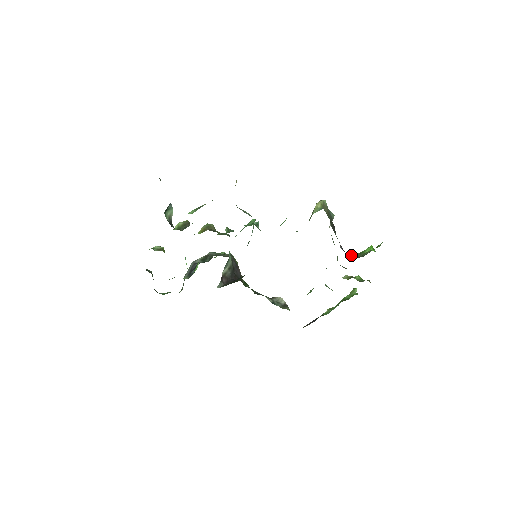
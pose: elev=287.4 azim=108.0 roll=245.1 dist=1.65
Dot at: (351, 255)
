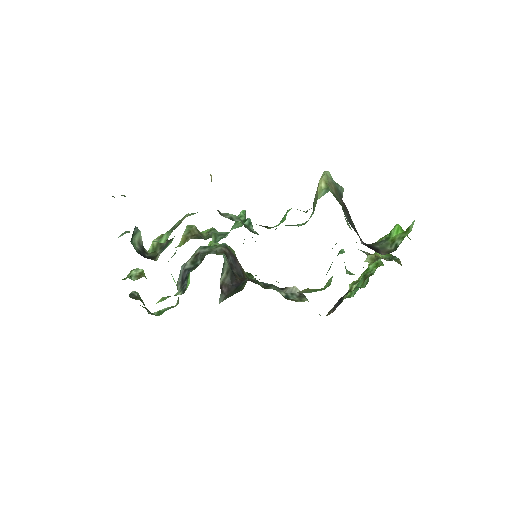
Dot at: (377, 250)
